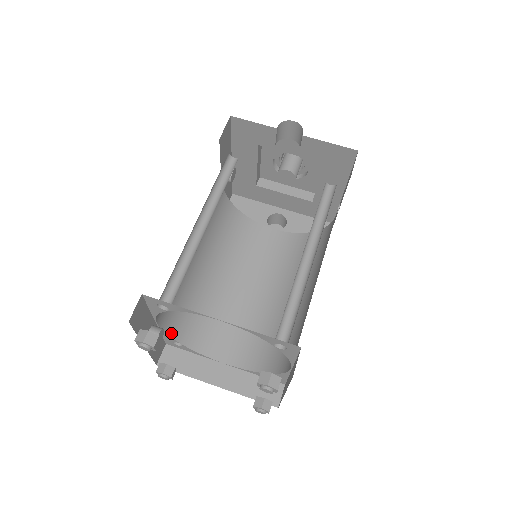
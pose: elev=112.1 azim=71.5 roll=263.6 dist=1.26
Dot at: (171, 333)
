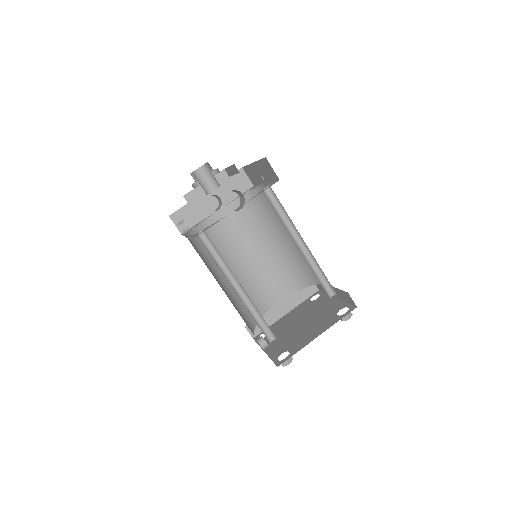
Dot at: (253, 327)
